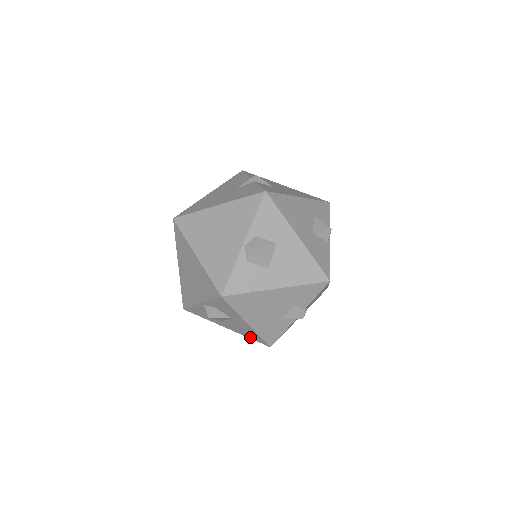
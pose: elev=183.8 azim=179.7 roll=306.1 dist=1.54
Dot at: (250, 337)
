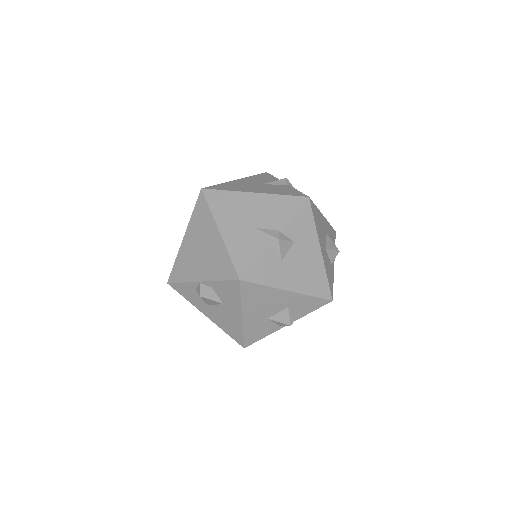
Dot at: occluded
